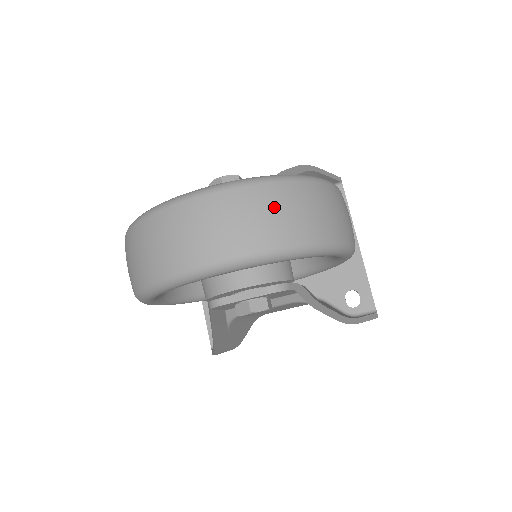
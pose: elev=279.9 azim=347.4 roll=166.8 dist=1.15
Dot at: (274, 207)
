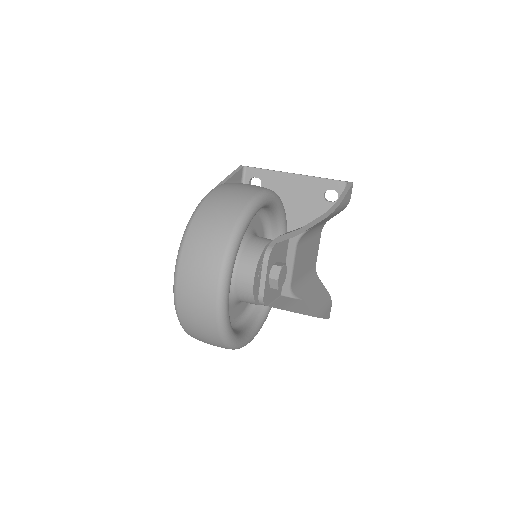
Dot at: (202, 237)
